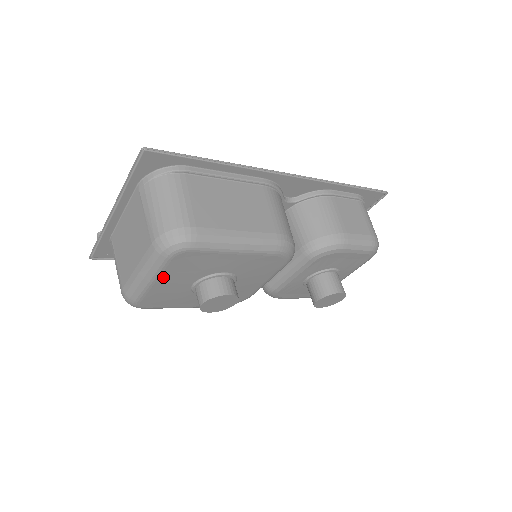
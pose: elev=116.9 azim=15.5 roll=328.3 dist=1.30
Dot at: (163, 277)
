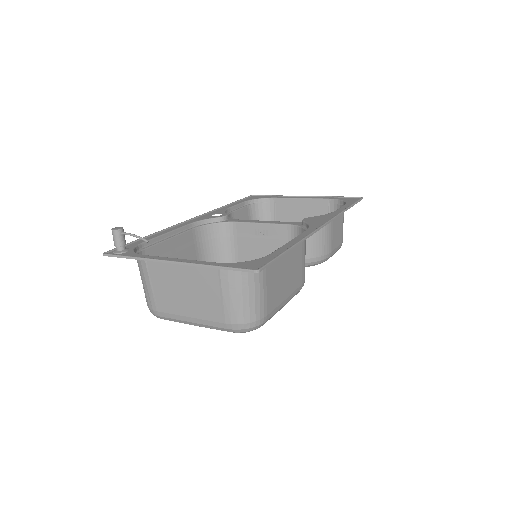
Dot at: occluded
